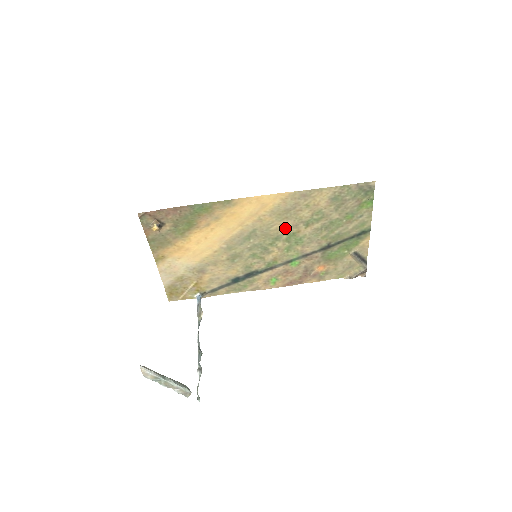
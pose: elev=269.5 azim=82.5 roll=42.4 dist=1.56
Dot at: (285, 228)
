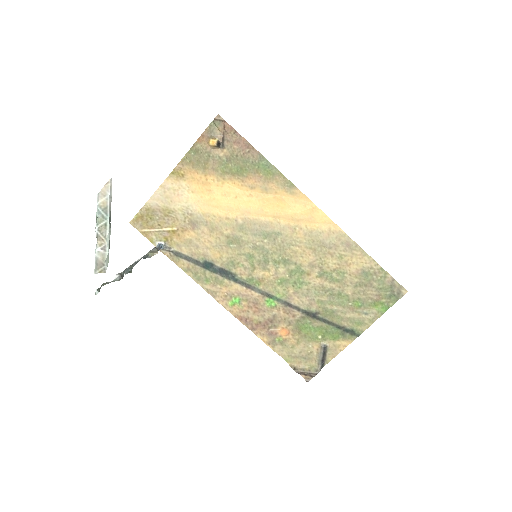
Dot at: (302, 259)
